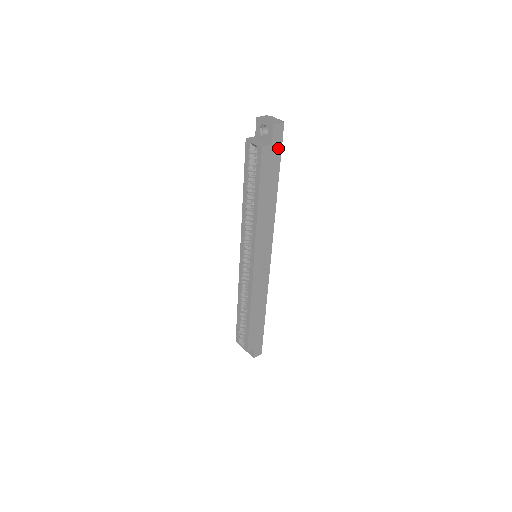
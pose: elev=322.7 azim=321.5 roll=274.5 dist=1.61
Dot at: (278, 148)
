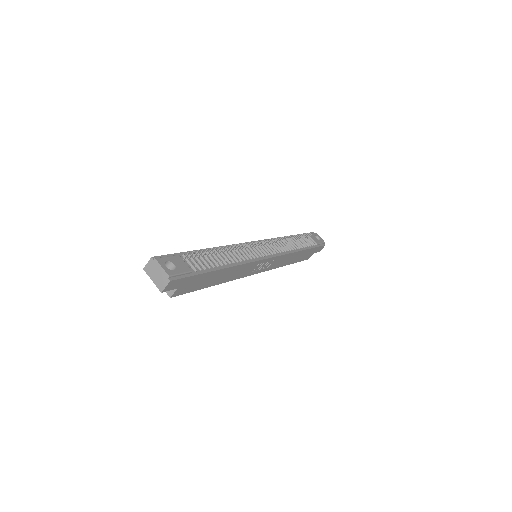
Dot at: (187, 280)
